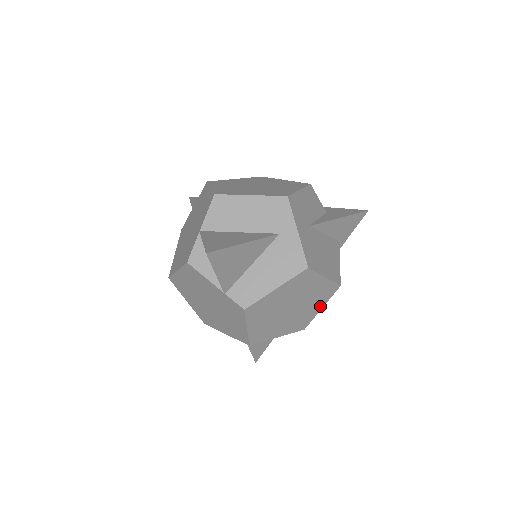
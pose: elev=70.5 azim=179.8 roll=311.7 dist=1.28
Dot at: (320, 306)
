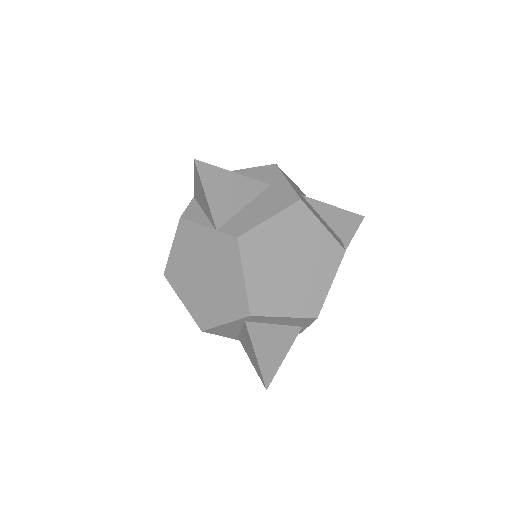
Dot at: (328, 279)
